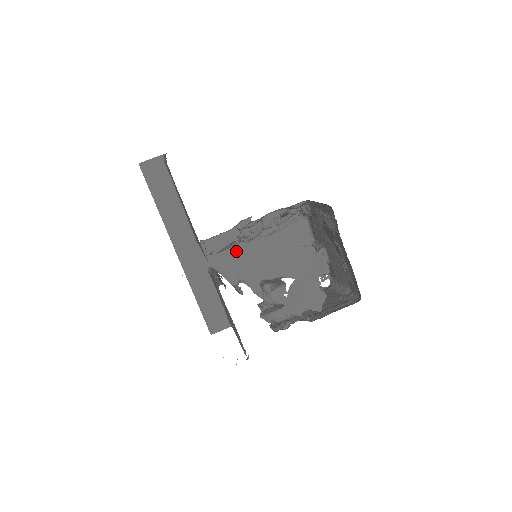
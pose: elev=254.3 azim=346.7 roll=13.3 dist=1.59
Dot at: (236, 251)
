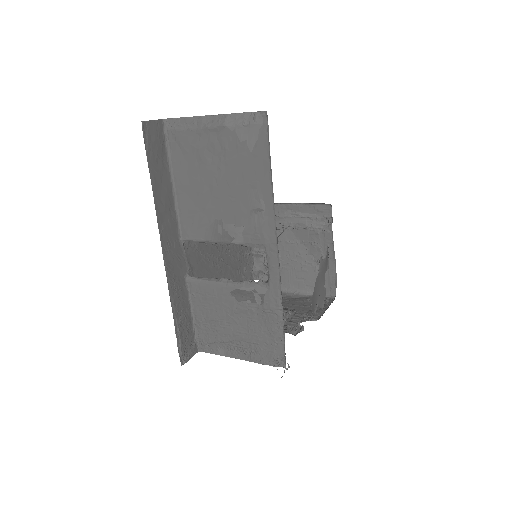
Dot at: (208, 256)
